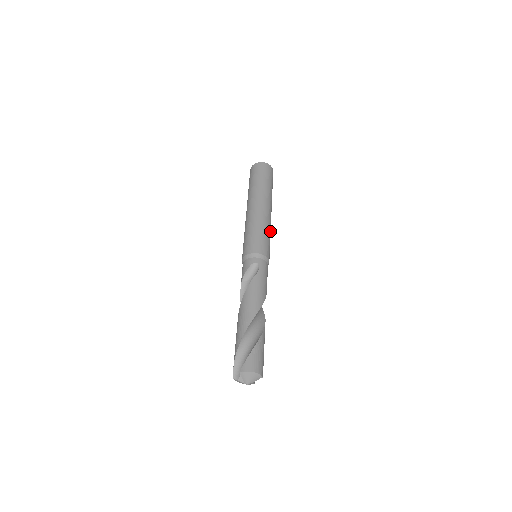
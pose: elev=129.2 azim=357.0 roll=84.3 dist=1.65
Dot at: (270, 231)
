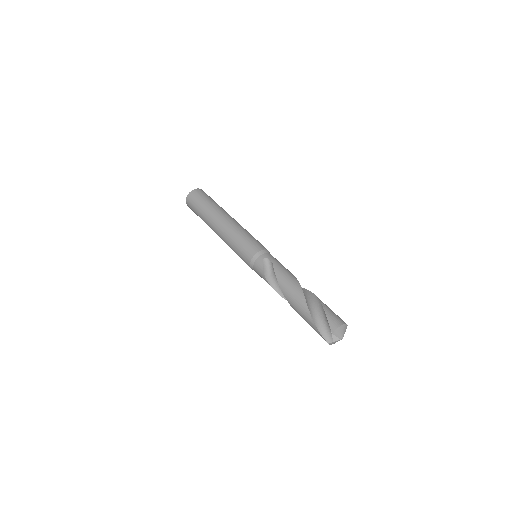
Dot at: occluded
